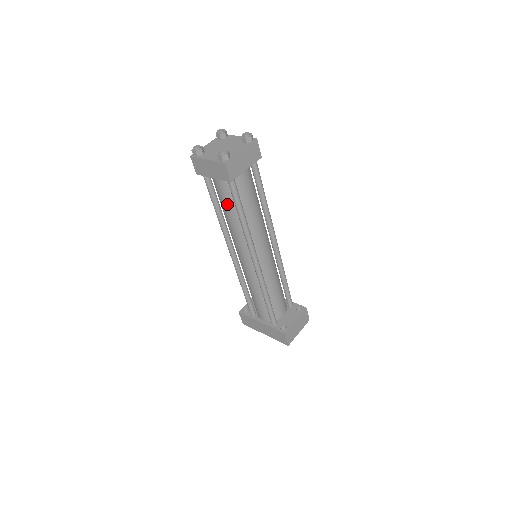
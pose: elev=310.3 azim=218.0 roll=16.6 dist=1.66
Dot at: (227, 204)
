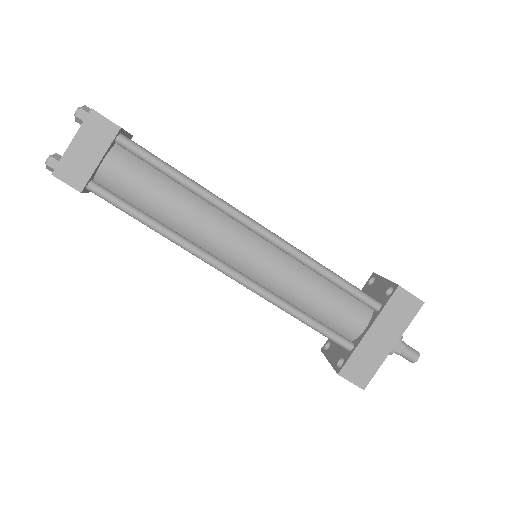
Dot at: (150, 186)
